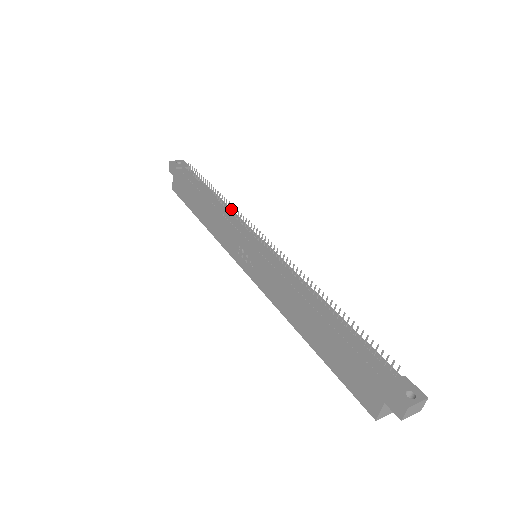
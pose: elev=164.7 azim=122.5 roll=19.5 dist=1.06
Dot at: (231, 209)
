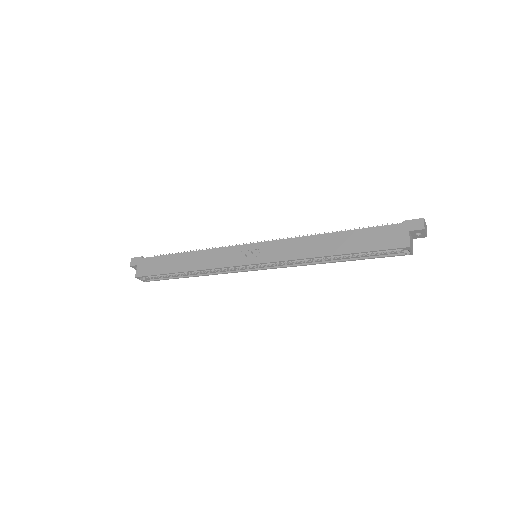
Dot at: occluded
